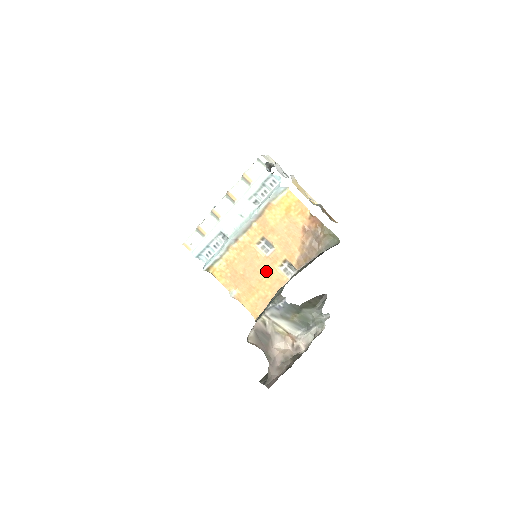
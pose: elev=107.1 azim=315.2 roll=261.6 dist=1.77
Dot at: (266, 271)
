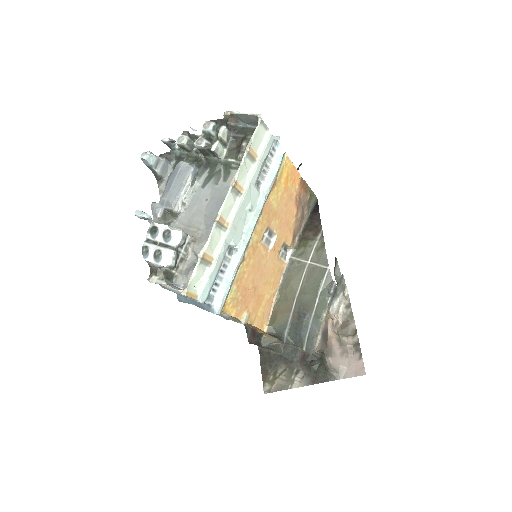
Dot at: (271, 268)
